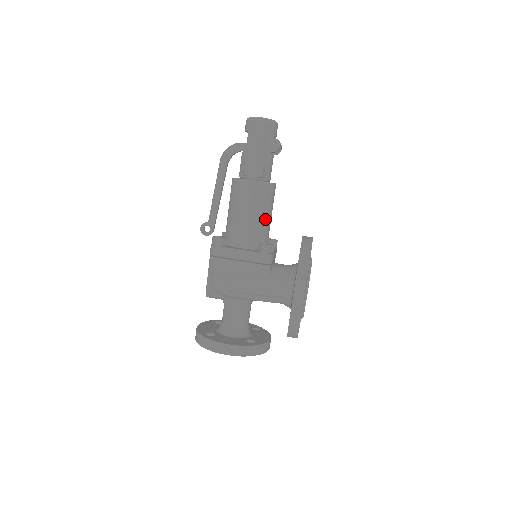
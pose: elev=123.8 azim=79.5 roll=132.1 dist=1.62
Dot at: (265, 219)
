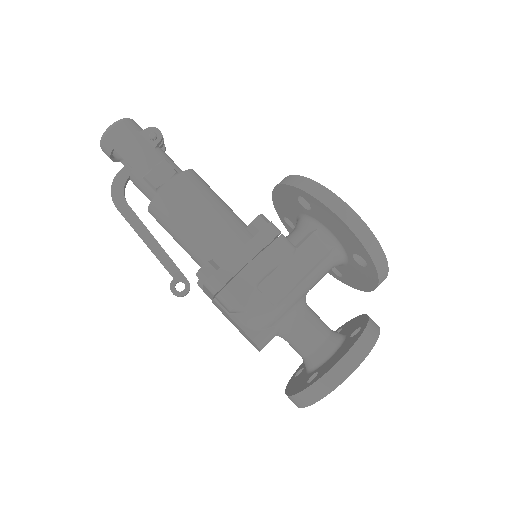
Dot at: (224, 206)
